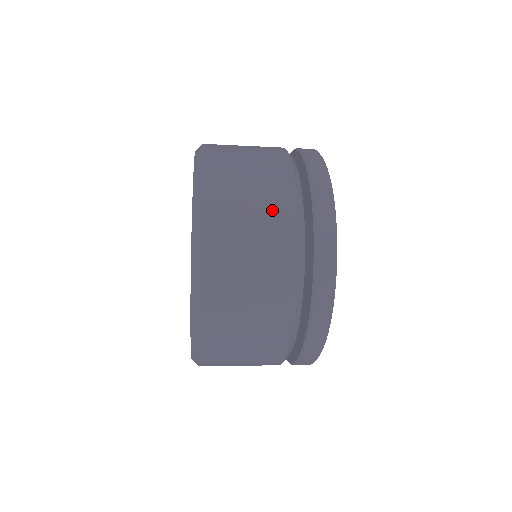
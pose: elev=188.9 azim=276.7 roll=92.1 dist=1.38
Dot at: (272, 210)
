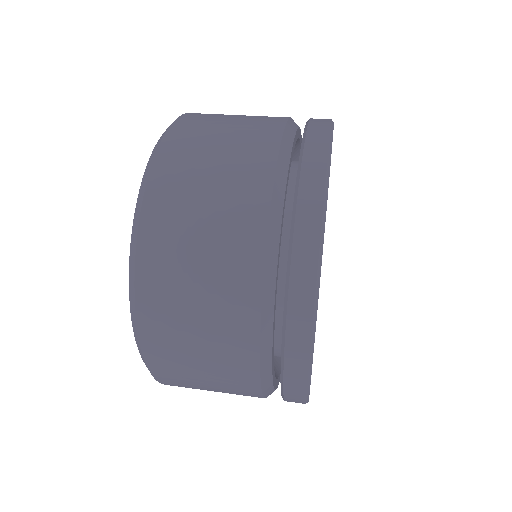
Dot at: occluded
